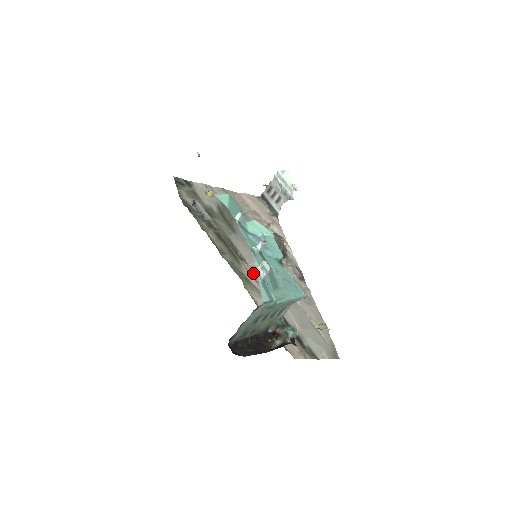
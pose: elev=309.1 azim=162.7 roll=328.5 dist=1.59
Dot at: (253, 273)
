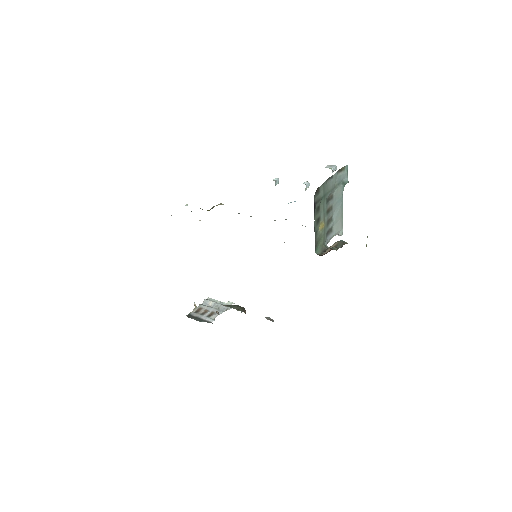
Dot at: occluded
